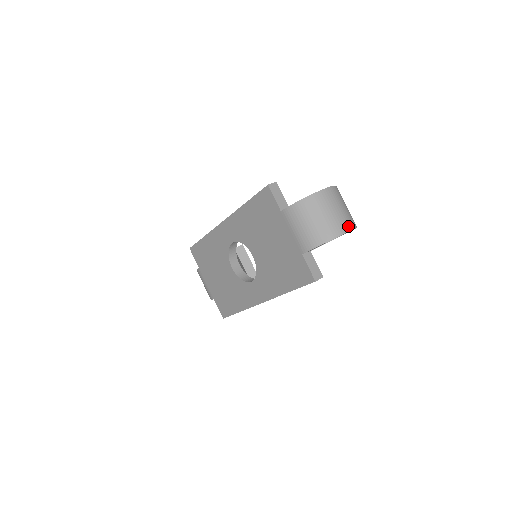
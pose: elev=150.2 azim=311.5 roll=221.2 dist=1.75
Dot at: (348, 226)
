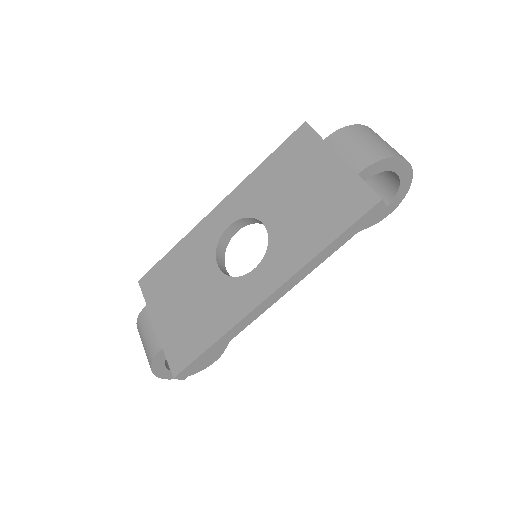
Dot at: occluded
